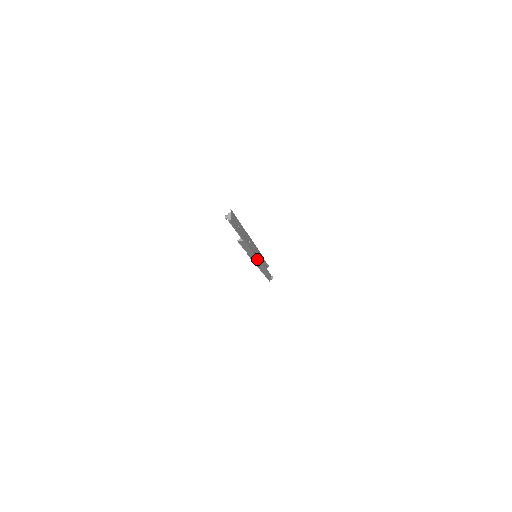
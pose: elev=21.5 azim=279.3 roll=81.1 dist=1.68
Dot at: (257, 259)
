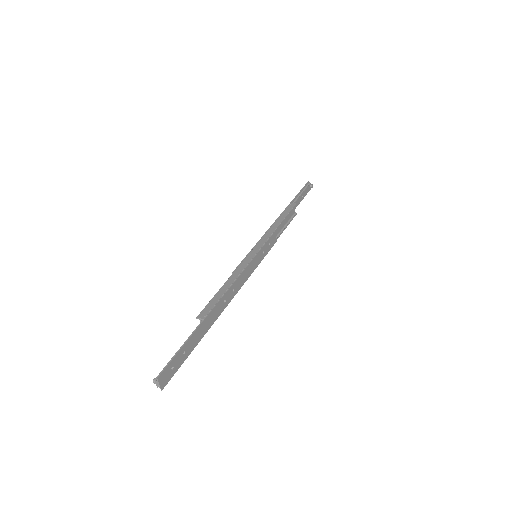
Dot at: (255, 266)
